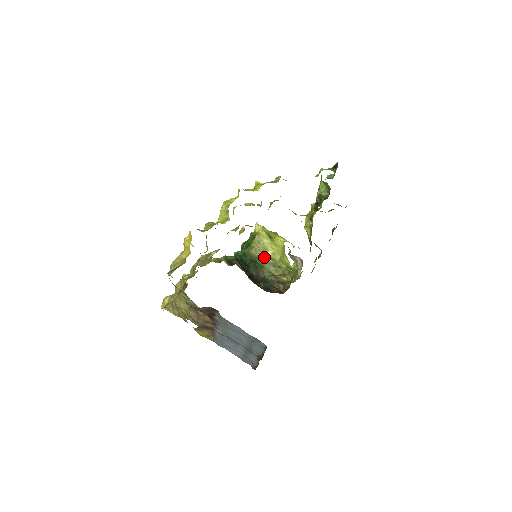
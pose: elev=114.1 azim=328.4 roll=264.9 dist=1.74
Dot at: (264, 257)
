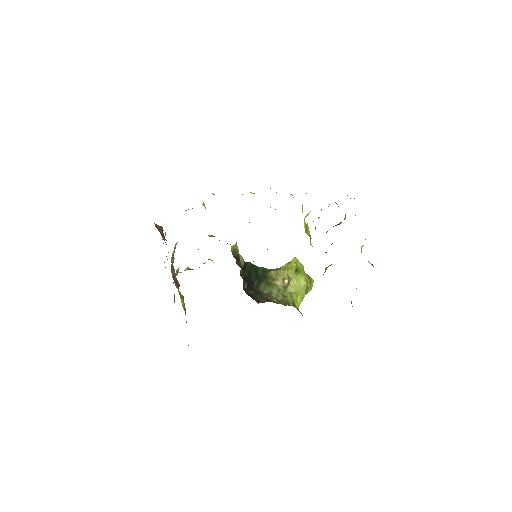
Dot at: (278, 281)
